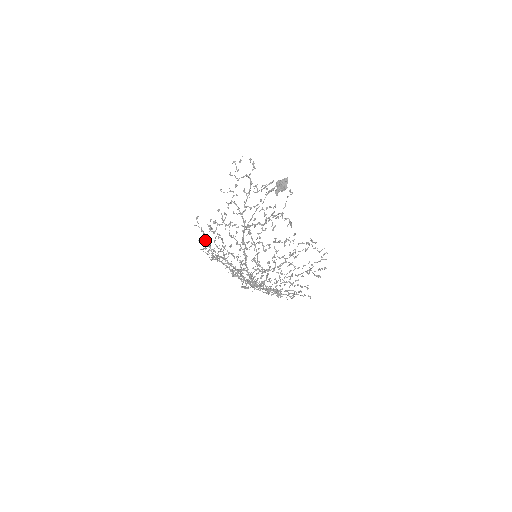
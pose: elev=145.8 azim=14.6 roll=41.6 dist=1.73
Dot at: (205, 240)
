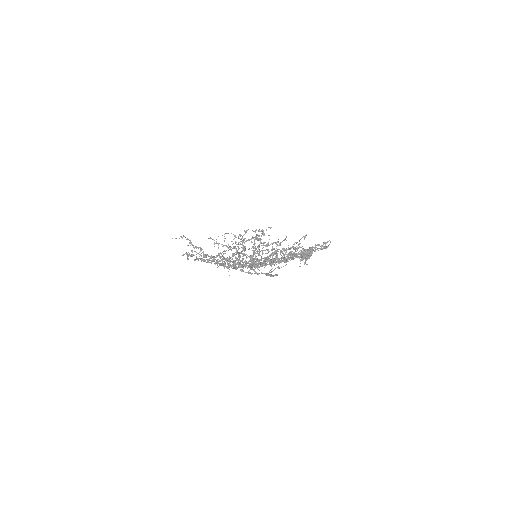
Dot at: occluded
